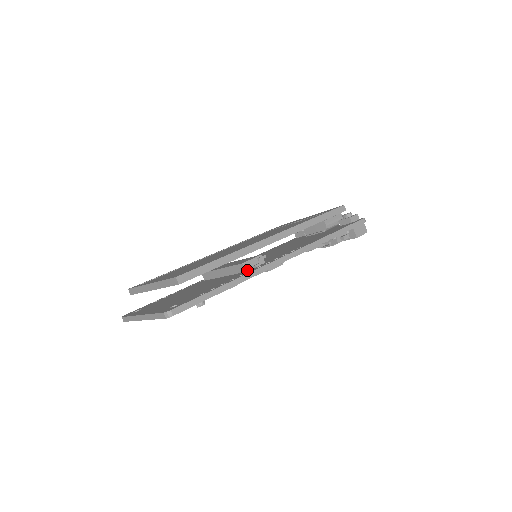
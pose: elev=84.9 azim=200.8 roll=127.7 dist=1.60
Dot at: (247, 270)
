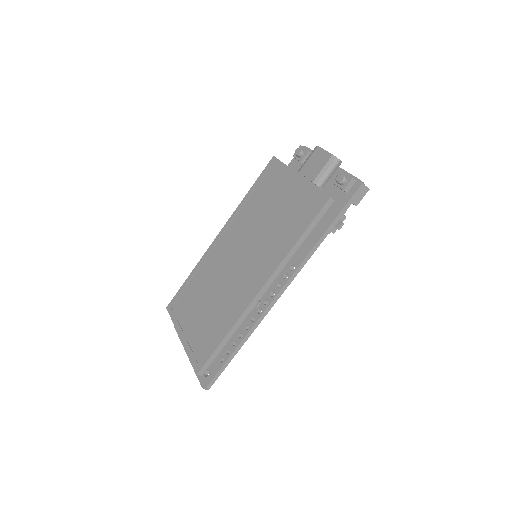
Dot at: occluded
